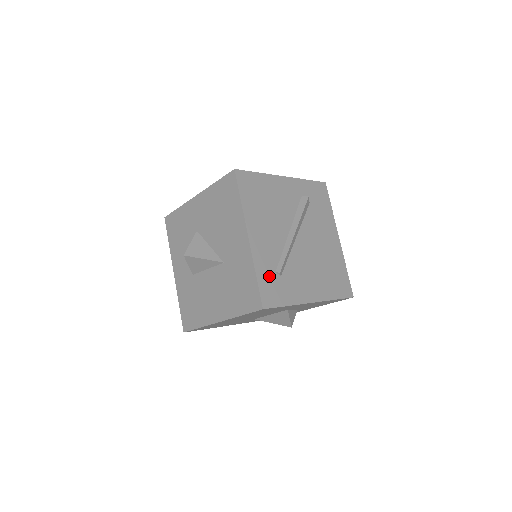
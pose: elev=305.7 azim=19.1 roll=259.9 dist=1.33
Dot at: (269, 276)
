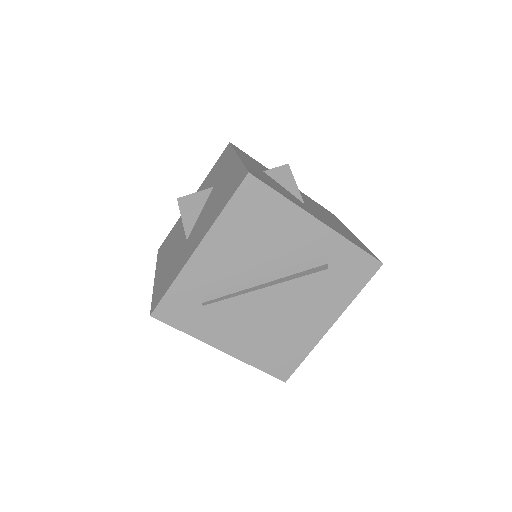
Dot at: (188, 296)
